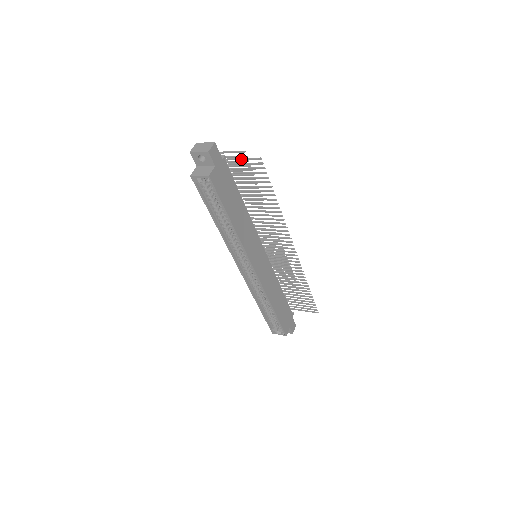
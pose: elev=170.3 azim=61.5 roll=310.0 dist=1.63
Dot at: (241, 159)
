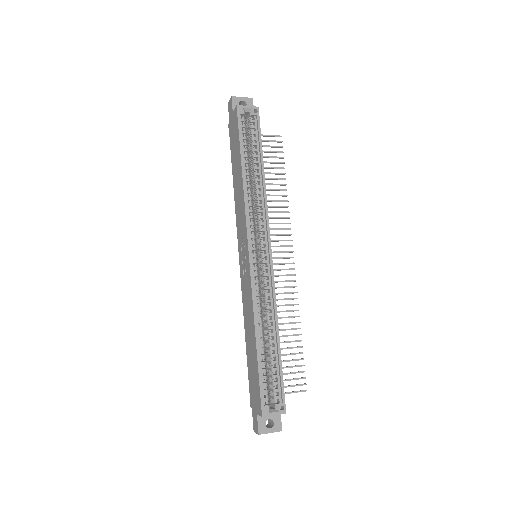
Dot at: (262, 135)
